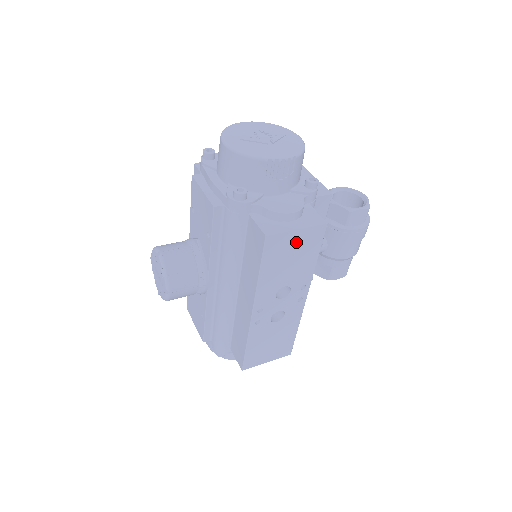
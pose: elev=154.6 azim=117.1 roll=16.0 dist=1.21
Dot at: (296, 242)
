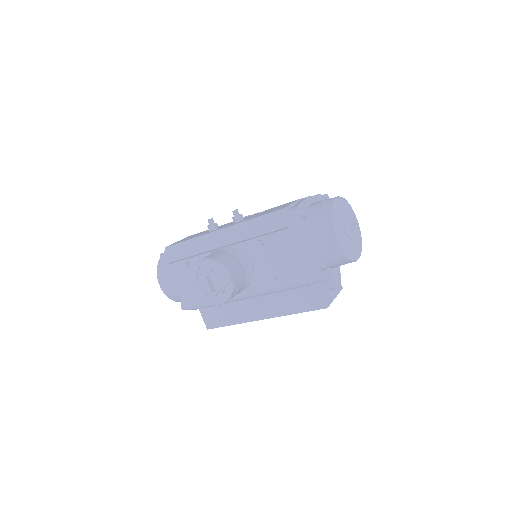
Dot at: occluded
